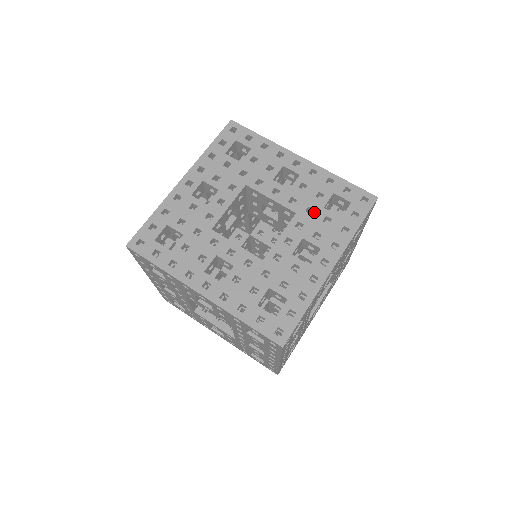
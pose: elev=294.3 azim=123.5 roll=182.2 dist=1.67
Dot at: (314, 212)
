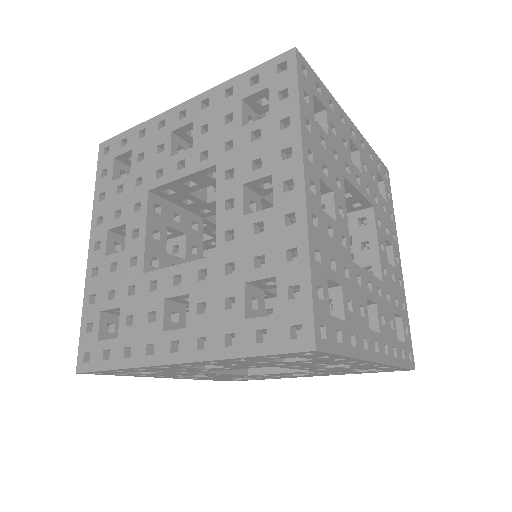
Dot at: (230, 276)
